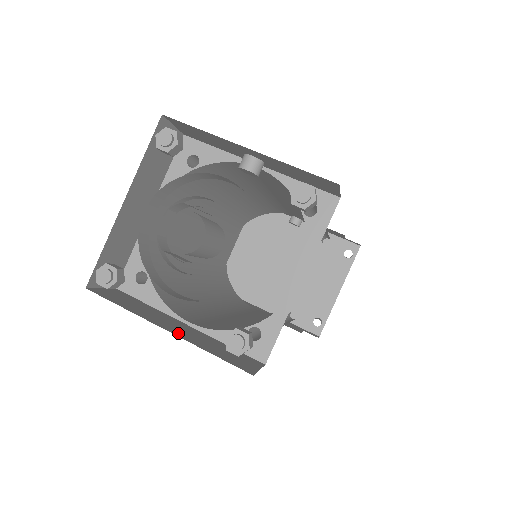
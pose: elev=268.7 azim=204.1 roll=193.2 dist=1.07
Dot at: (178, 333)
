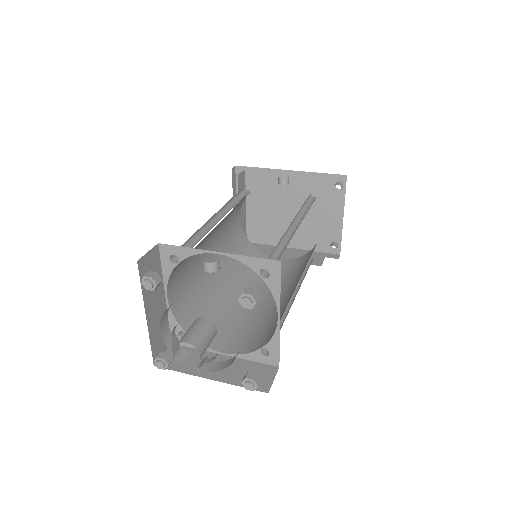
Dot at: (217, 376)
